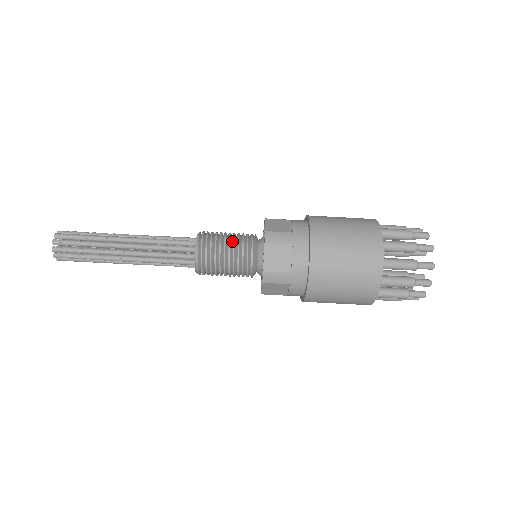
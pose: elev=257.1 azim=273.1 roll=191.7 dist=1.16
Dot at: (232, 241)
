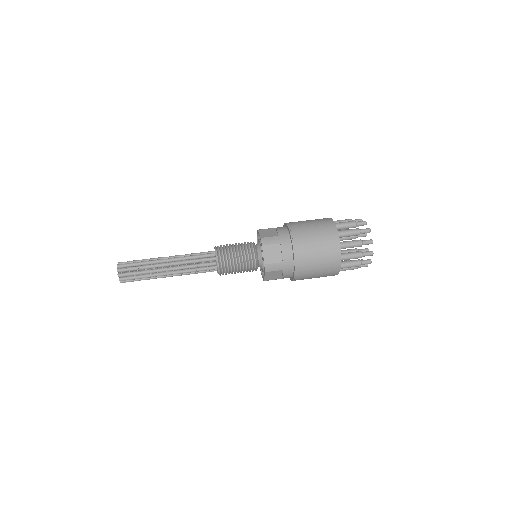
Dot at: (239, 248)
